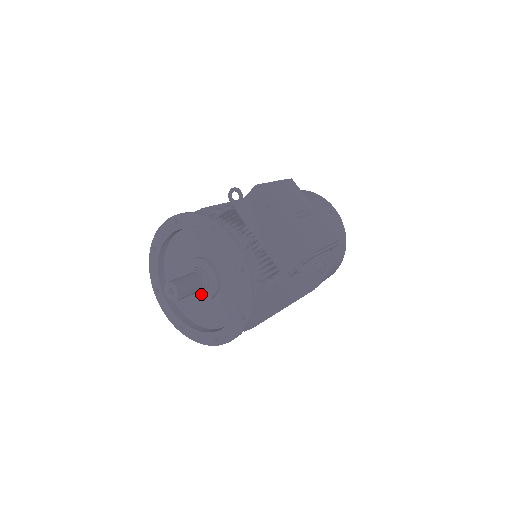
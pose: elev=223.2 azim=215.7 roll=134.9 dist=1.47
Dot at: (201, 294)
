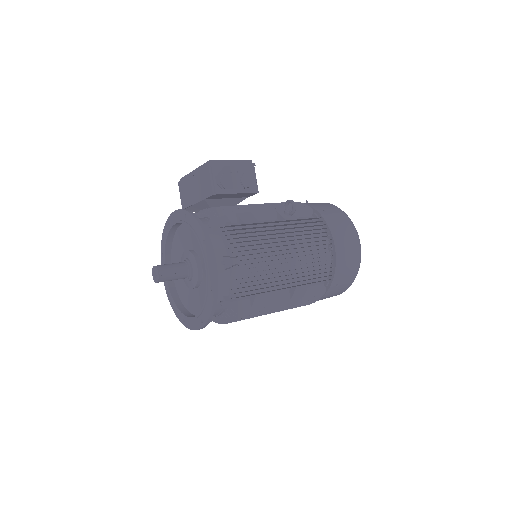
Dot at: (193, 277)
